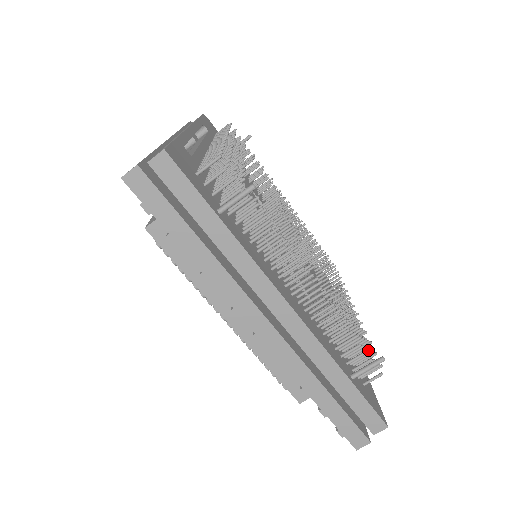
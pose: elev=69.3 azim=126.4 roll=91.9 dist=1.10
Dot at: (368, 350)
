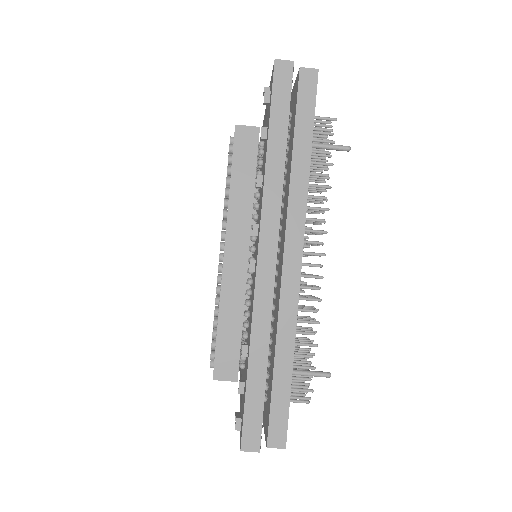
Dot at: (315, 367)
